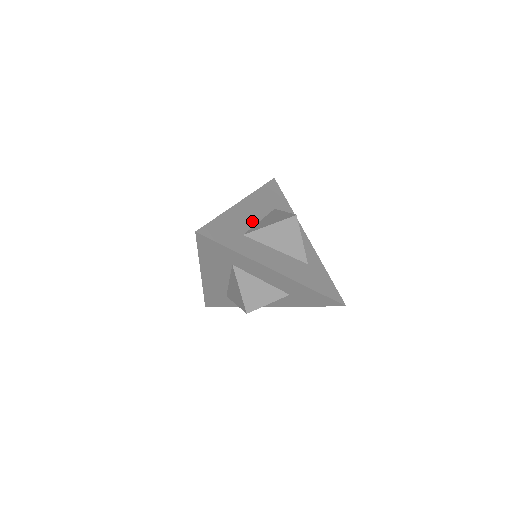
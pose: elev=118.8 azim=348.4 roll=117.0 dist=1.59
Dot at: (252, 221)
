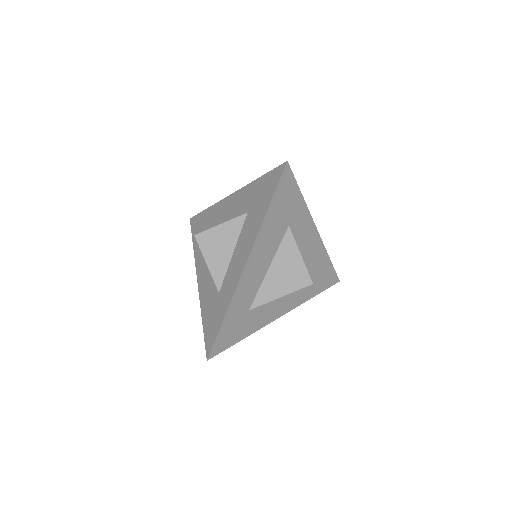
Dot at: occluded
